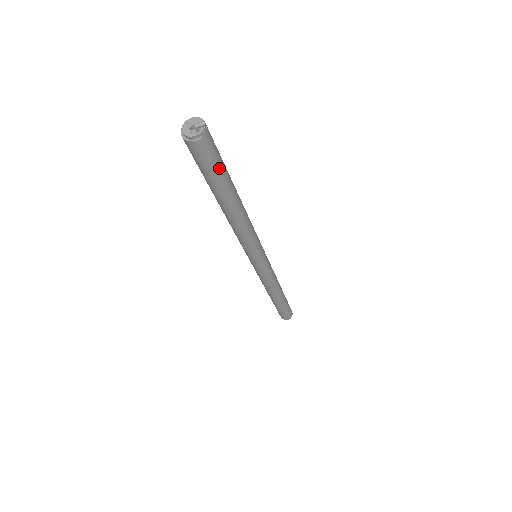
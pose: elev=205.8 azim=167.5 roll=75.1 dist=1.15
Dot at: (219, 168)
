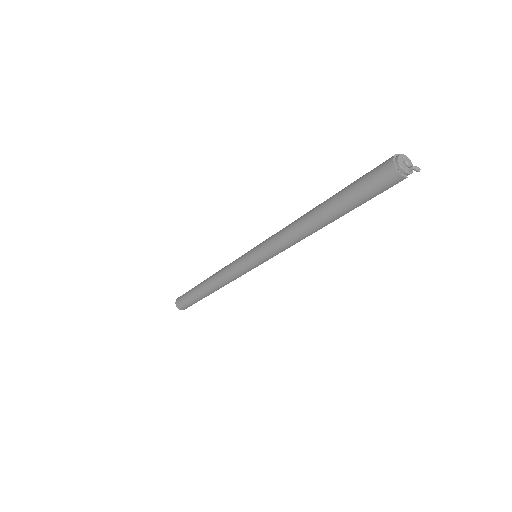
Dot at: (371, 197)
